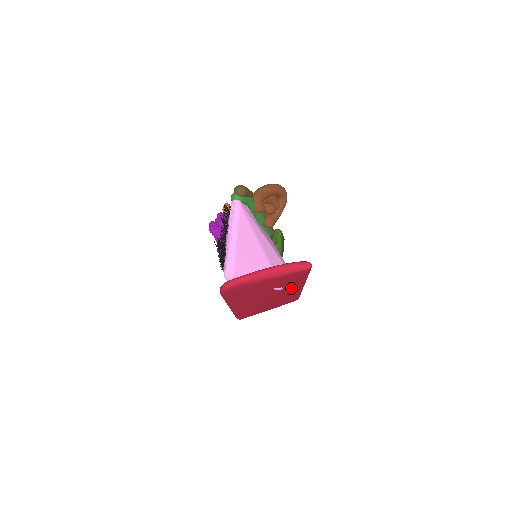
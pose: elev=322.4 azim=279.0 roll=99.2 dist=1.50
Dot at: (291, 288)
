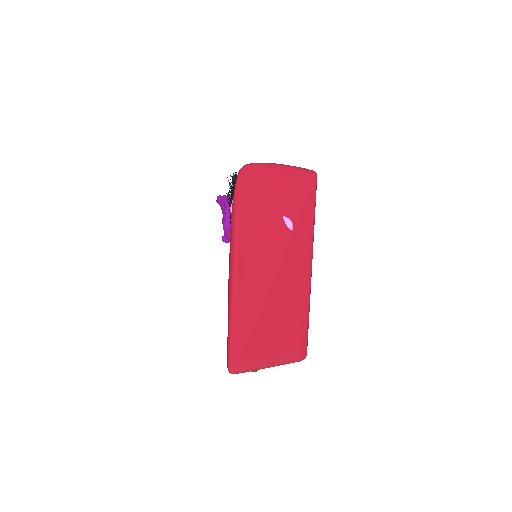
Dot at: (300, 245)
